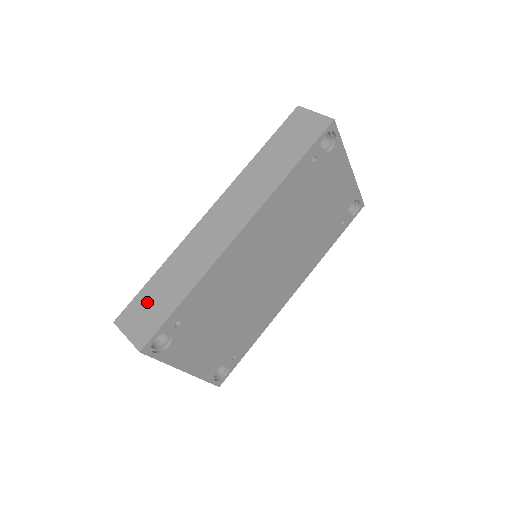
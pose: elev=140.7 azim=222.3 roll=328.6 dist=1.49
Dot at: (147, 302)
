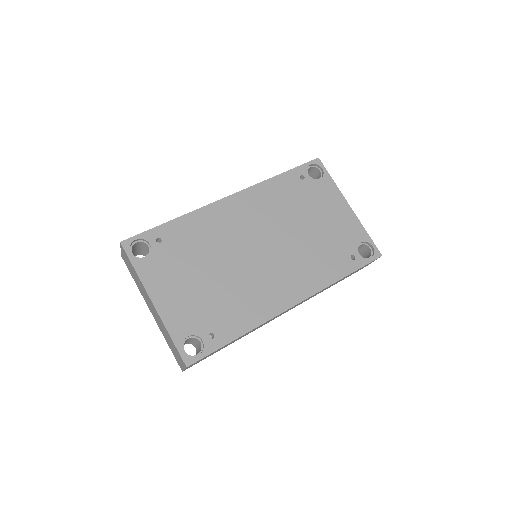
Dot at: occluded
